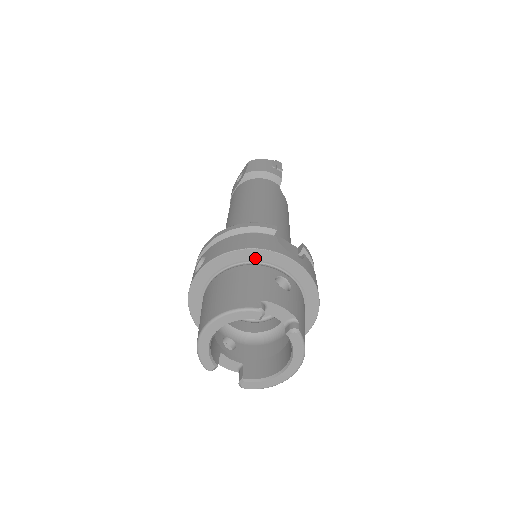
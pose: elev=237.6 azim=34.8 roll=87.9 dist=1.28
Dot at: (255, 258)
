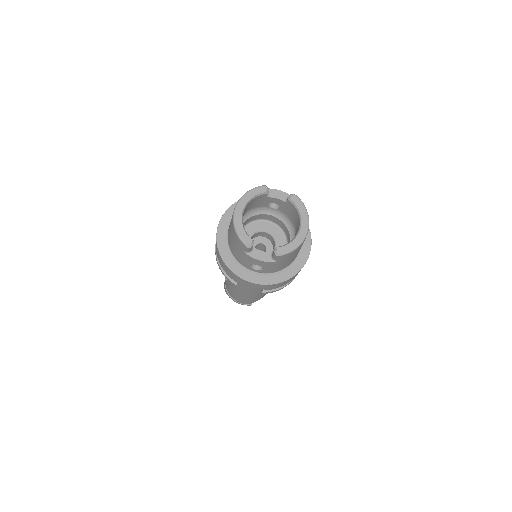
Dot at: occluded
